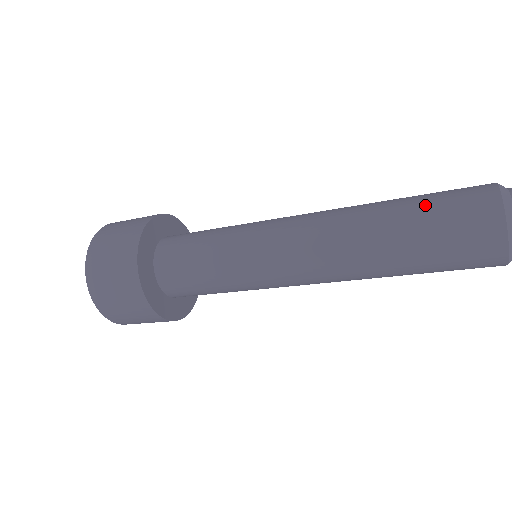
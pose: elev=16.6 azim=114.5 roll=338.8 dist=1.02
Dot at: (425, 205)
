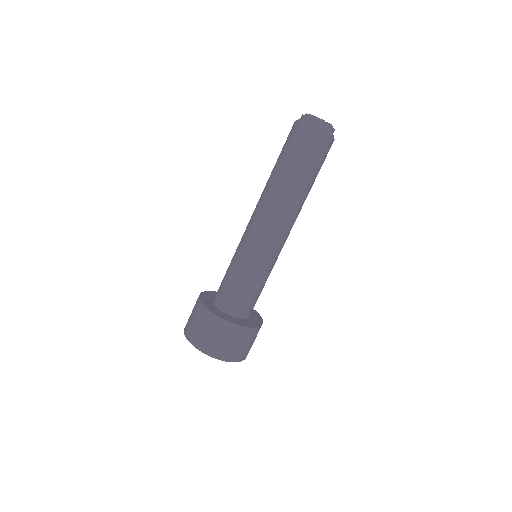
Dot at: occluded
